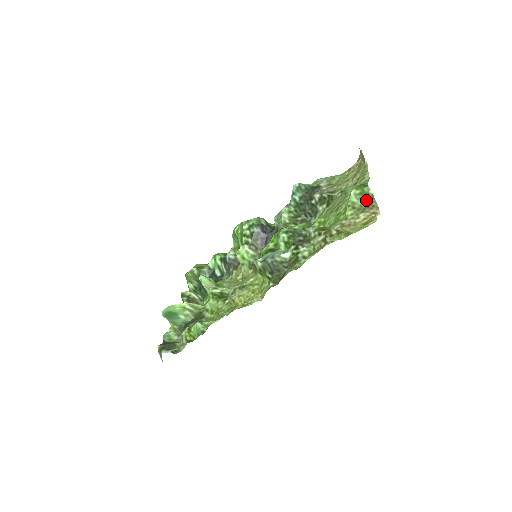
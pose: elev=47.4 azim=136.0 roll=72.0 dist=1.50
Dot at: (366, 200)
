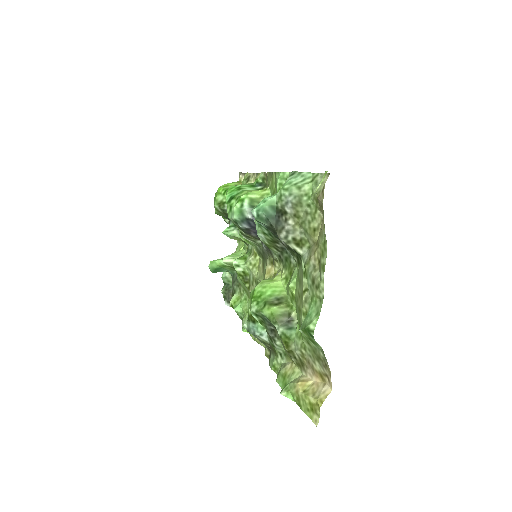
Dot at: (318, 349)
